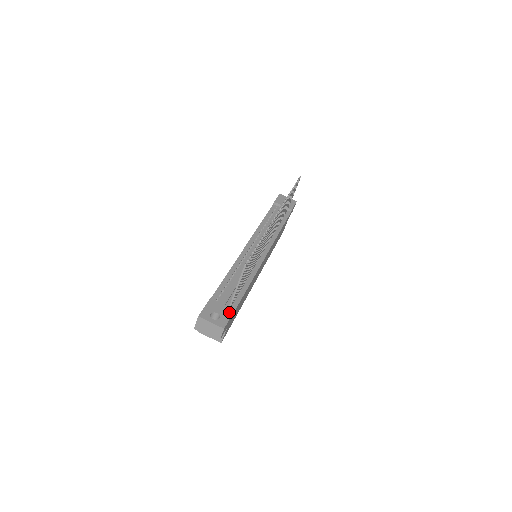
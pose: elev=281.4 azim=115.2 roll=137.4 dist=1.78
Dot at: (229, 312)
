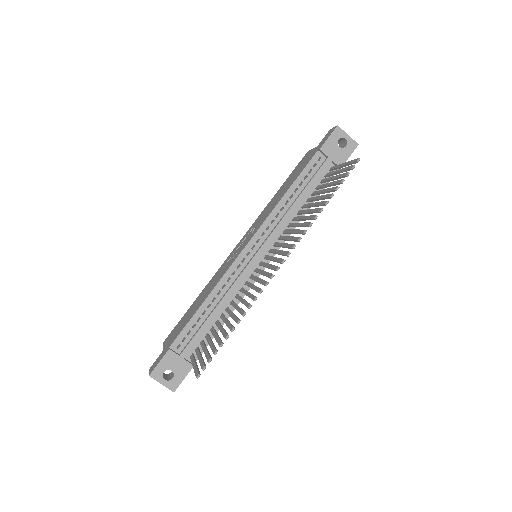
Dot at: (186, 370)
